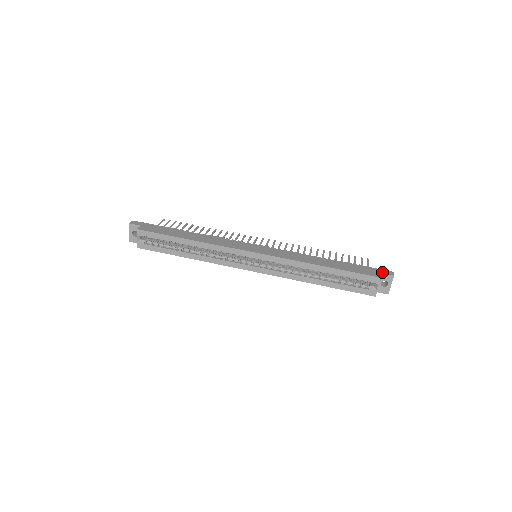
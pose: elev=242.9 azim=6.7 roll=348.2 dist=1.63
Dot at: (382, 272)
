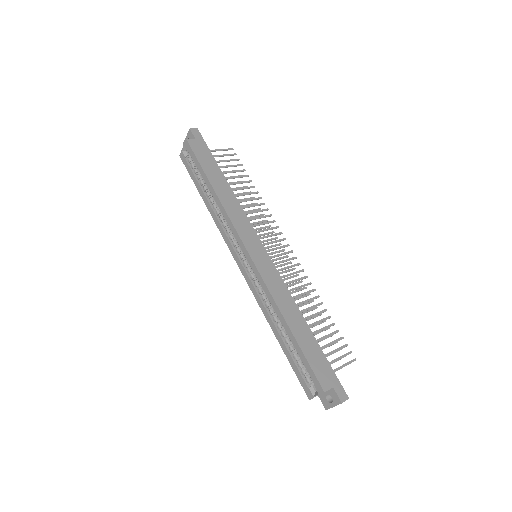
Dot at: (336, 388)
